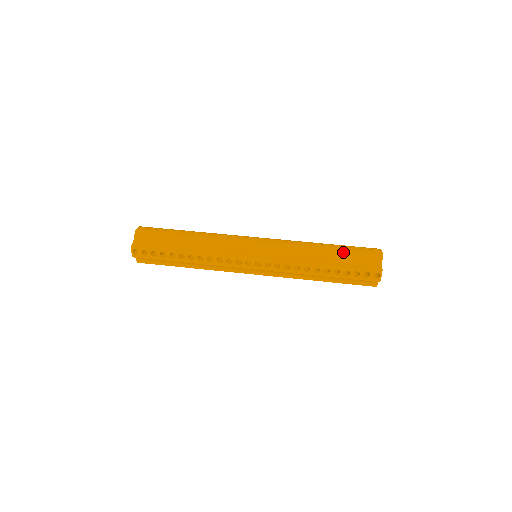
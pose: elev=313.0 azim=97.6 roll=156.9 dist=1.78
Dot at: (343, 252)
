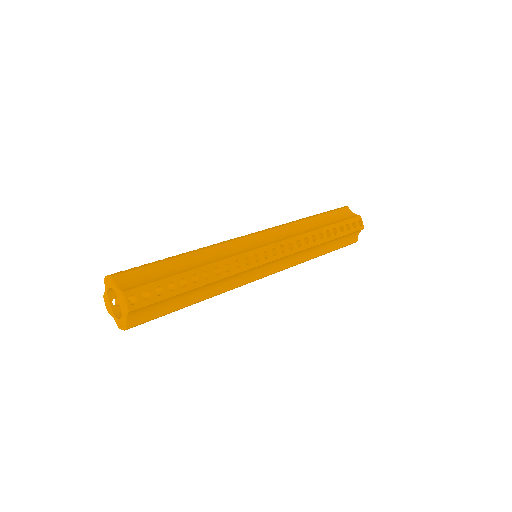
Dot at: (324, 215)
